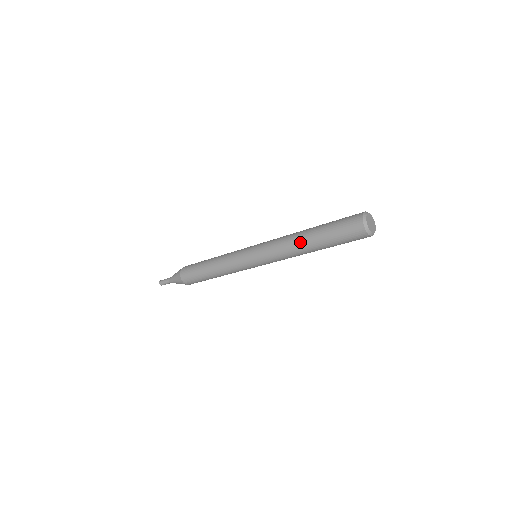
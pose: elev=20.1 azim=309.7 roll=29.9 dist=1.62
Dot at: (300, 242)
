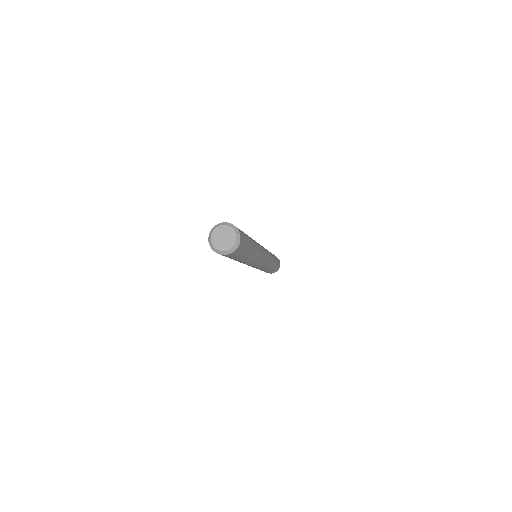
Dot at: occluded
